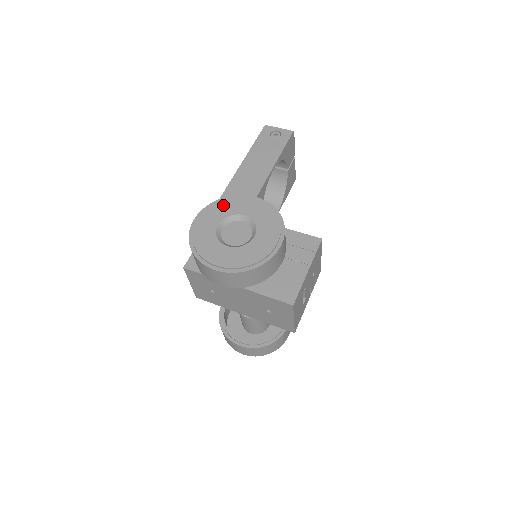
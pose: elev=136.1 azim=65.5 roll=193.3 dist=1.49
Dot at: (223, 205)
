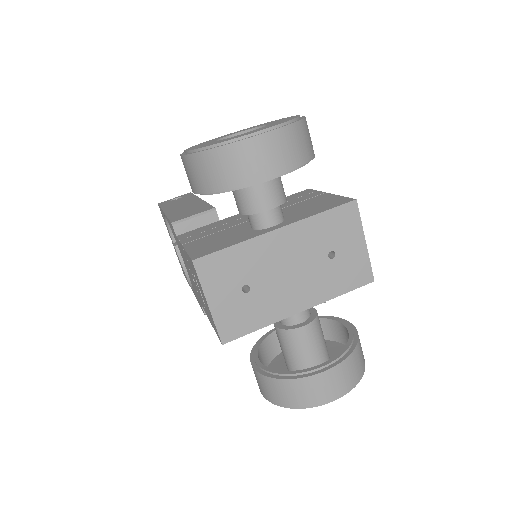
Dot at: (201, 143)
